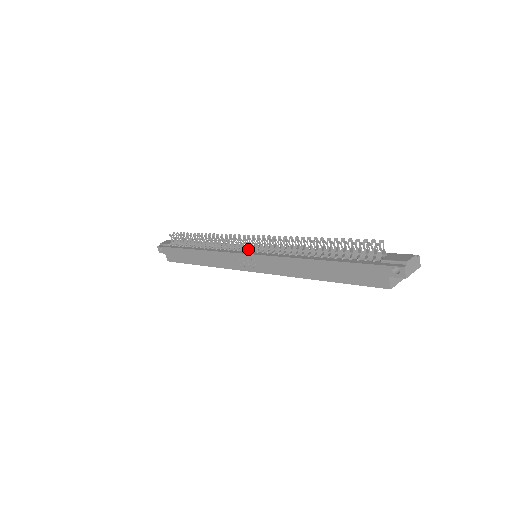
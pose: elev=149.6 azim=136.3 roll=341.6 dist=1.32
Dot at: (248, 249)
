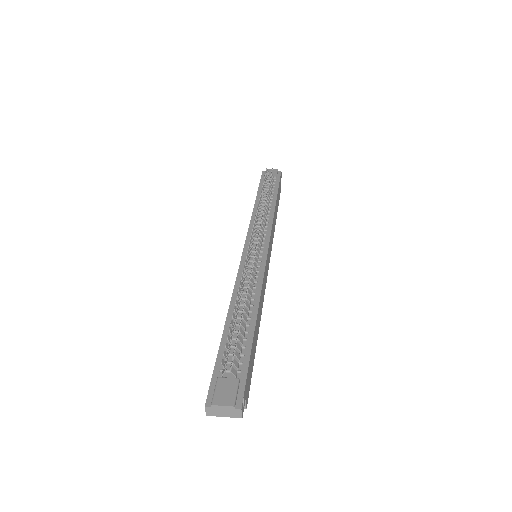
Dot at: occluded
